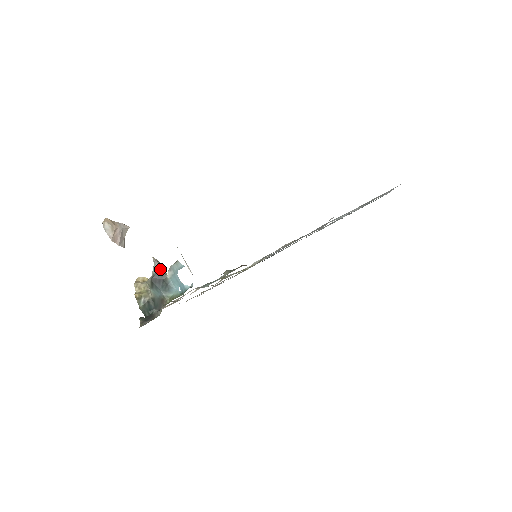
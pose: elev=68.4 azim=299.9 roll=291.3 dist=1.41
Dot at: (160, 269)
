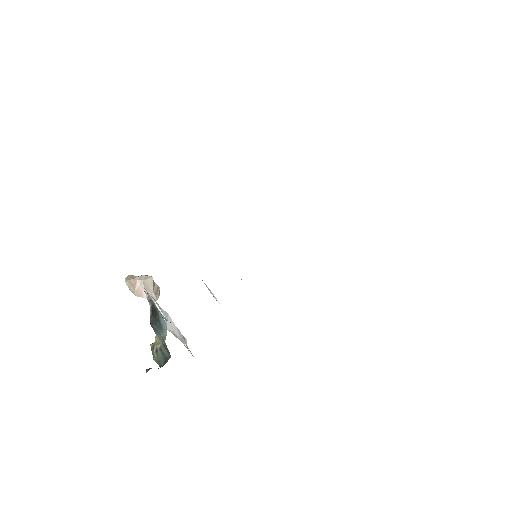
Dot at: (154, 308)
